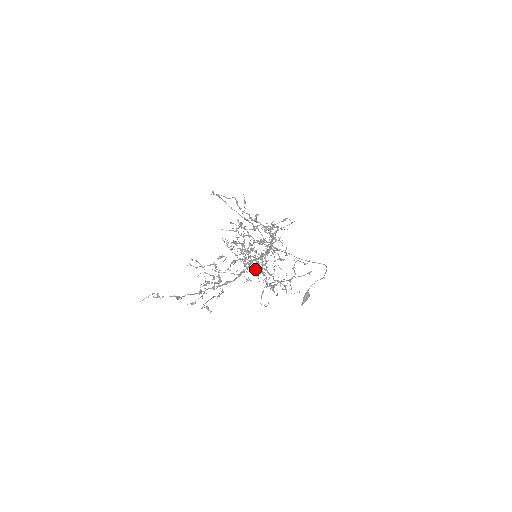
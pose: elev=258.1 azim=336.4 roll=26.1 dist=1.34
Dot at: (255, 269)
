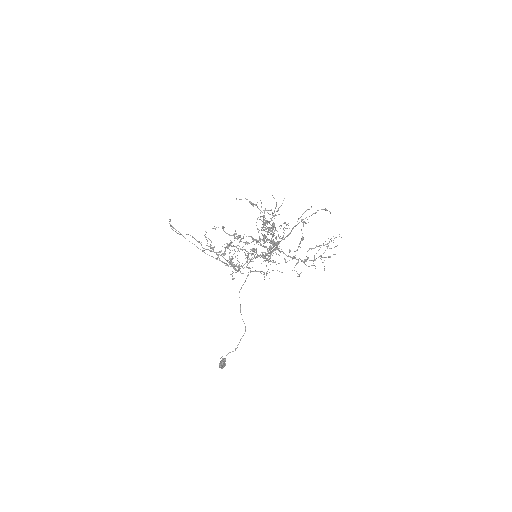
Dot at: occluded
